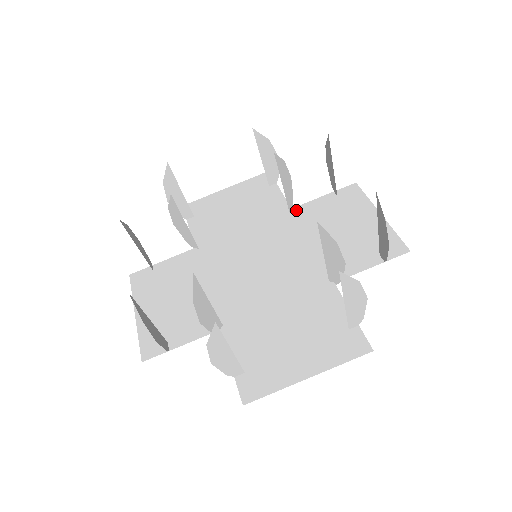
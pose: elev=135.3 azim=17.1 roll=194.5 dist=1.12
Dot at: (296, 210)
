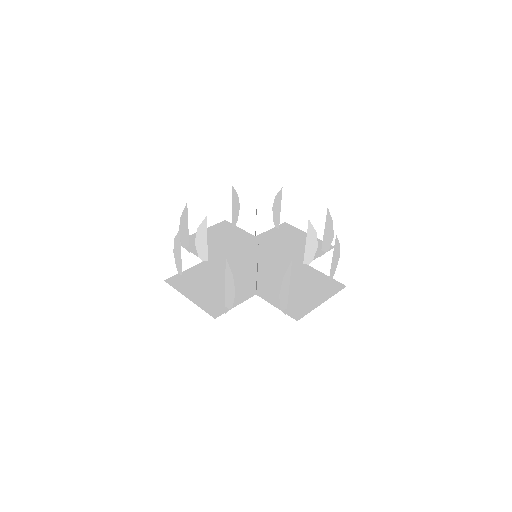
Dot at: (259, 237)
